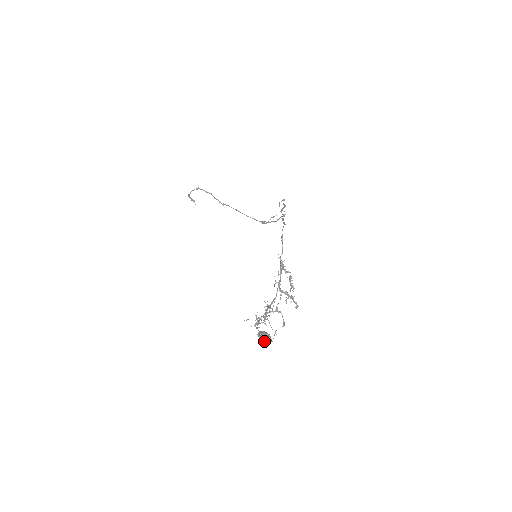
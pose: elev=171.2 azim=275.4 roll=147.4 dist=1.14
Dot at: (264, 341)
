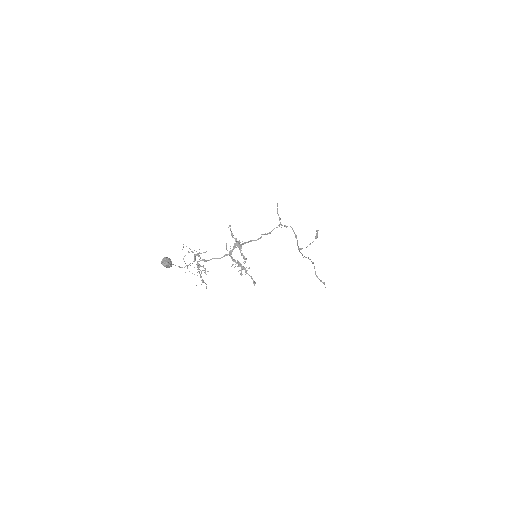
Dot at: (162, 261)
